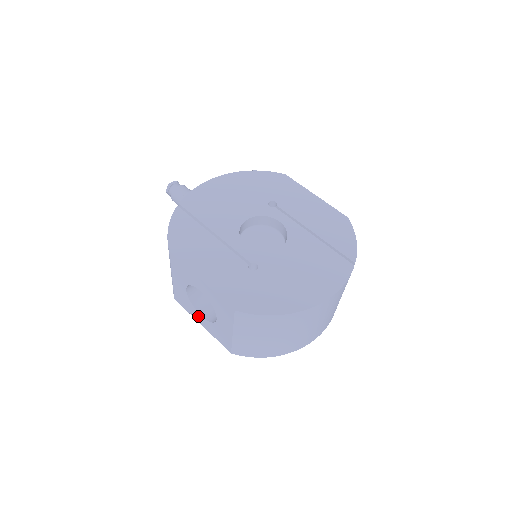
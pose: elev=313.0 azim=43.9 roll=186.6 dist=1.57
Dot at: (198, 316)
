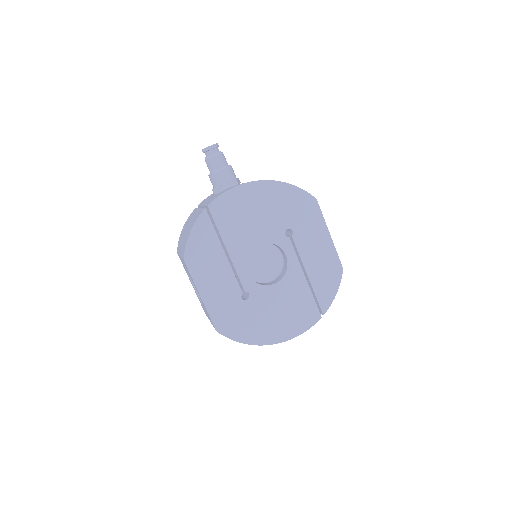
Dot at: occluded
